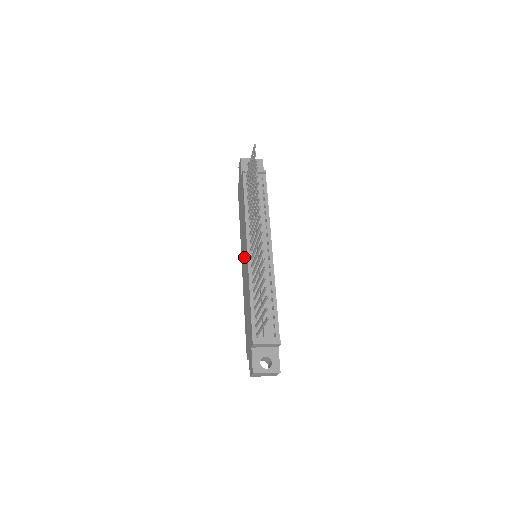
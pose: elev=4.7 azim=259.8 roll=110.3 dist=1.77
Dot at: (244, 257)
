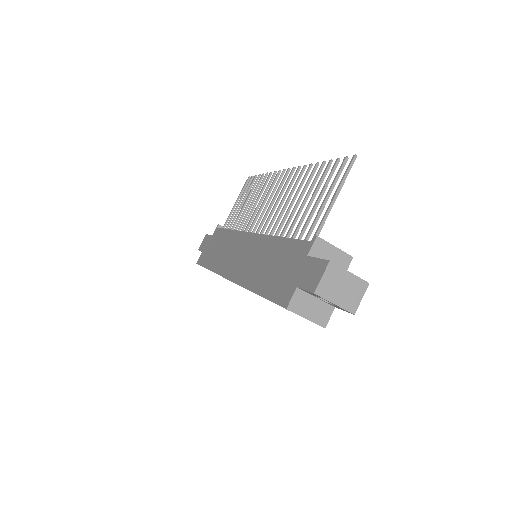
Dot at: (239, 255)
